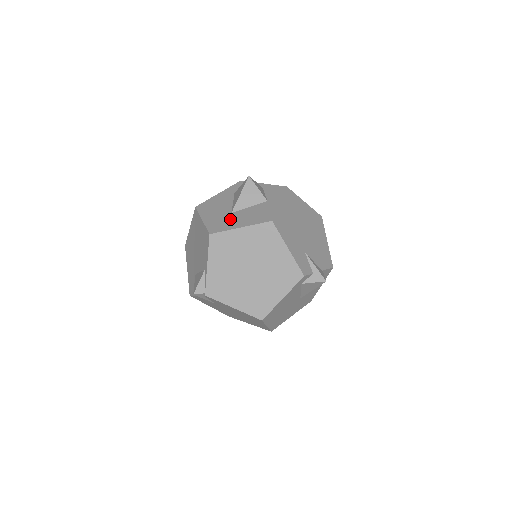
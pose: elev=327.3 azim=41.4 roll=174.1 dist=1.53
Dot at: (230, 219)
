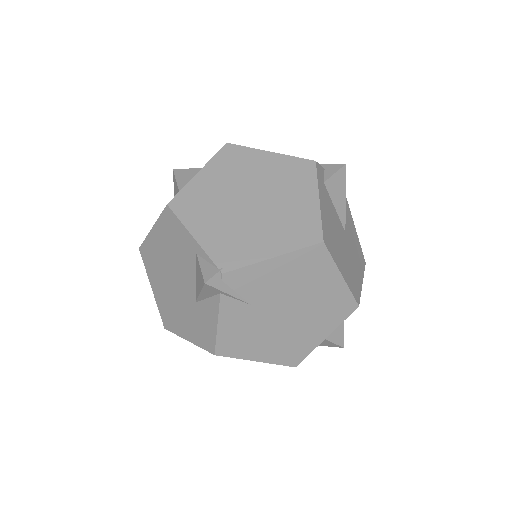
Dot at: occluded
